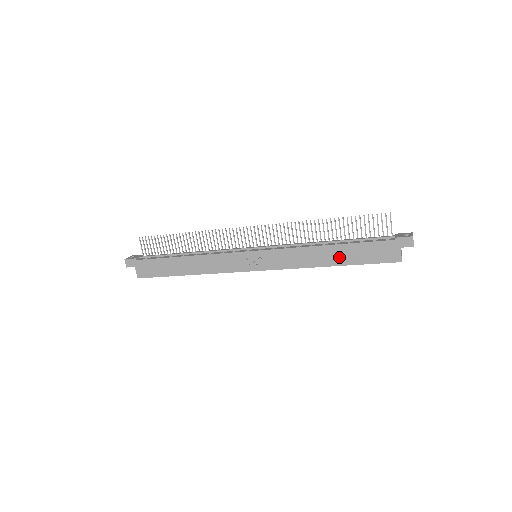
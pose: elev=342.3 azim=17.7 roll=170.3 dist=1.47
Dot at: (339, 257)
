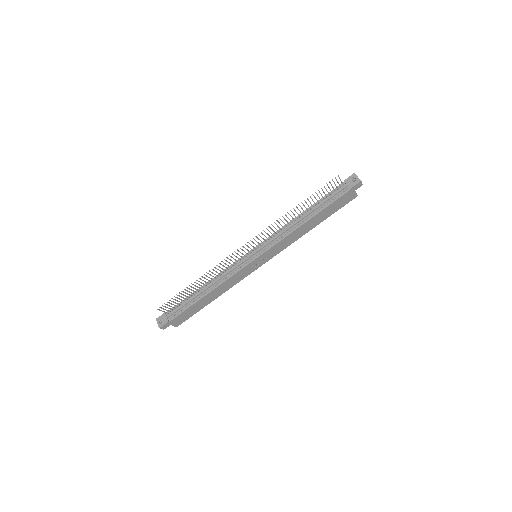
Dot at: (317, 221)
